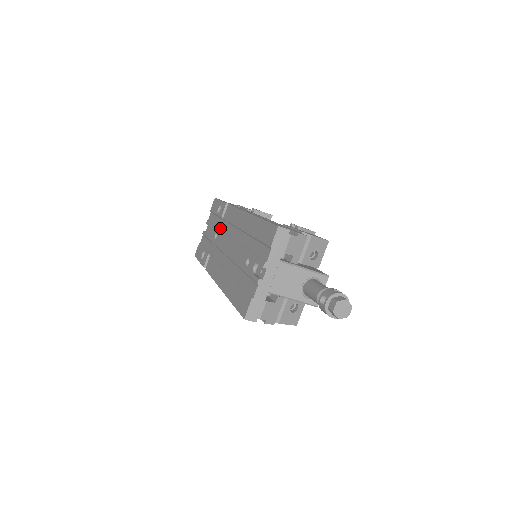
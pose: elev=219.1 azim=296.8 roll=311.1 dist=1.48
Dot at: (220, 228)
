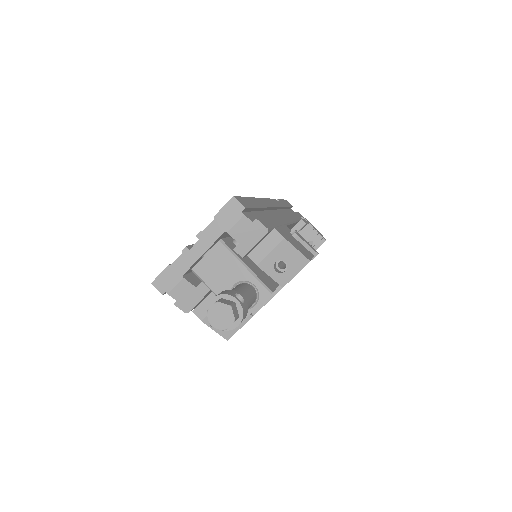
Dot at: occluded
